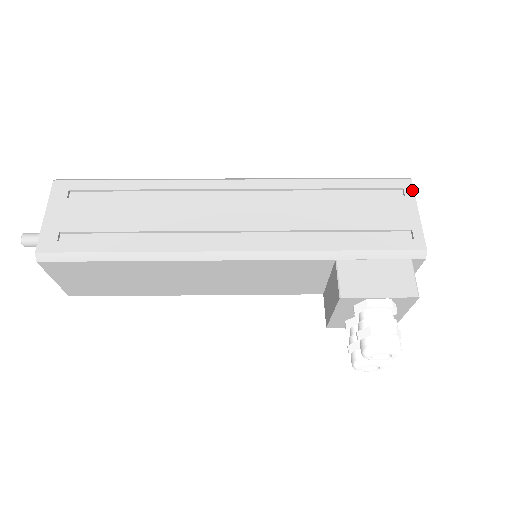
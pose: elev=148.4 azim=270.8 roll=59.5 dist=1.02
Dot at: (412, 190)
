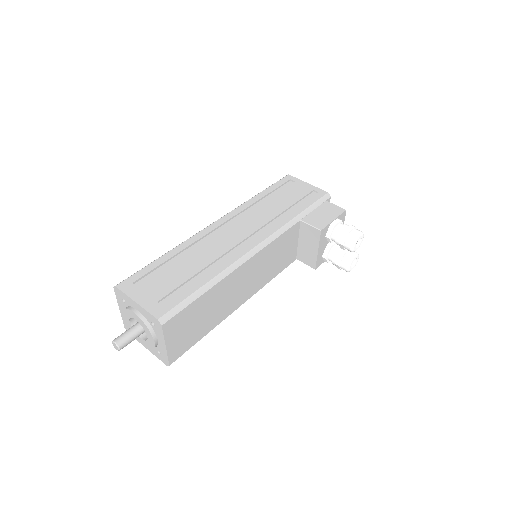
Dot at: (294, 178)
